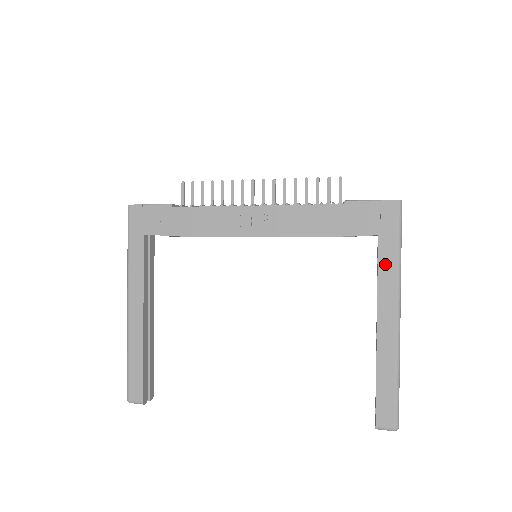
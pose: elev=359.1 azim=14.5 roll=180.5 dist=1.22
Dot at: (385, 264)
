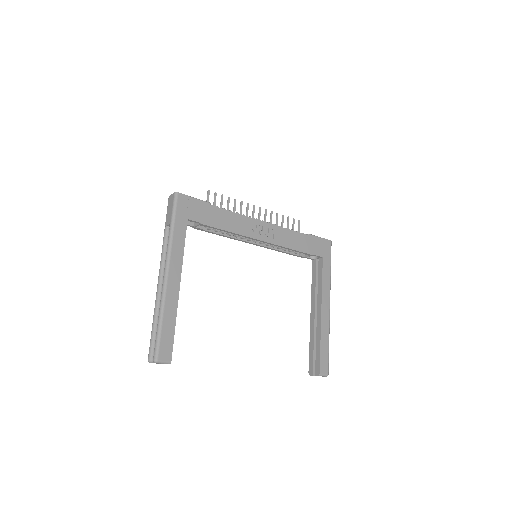
Dot at: (325, 274)
